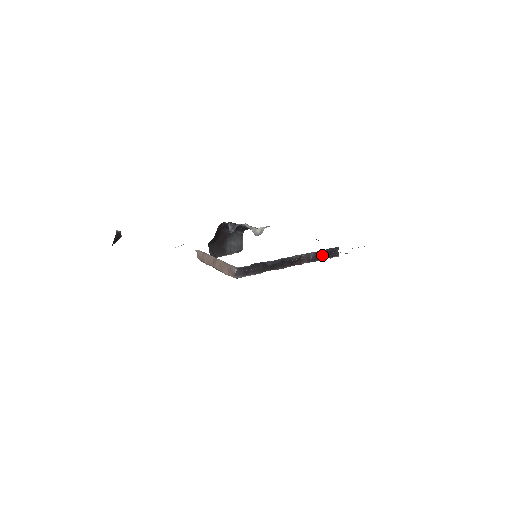
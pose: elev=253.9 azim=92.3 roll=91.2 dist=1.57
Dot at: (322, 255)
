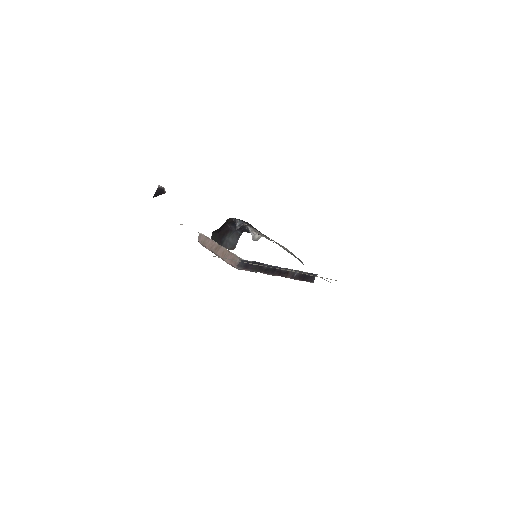
Dot at: (303, 276)
